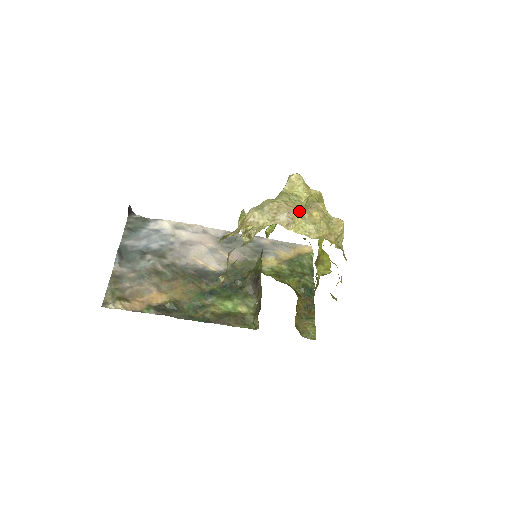
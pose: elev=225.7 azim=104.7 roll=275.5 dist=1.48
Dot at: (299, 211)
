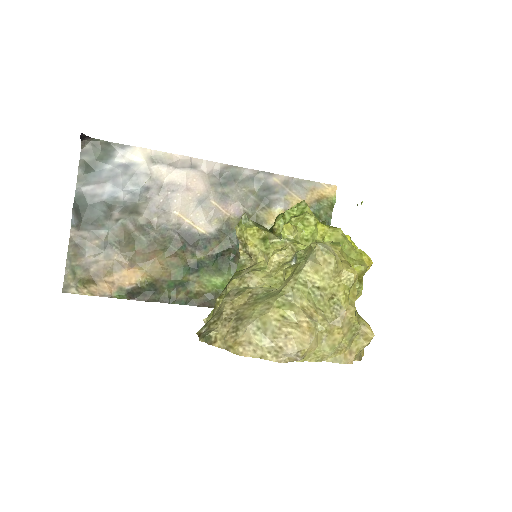
Dot at: (315, 337)
